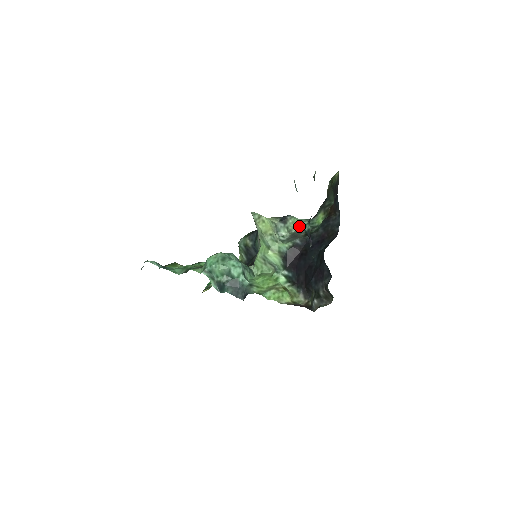
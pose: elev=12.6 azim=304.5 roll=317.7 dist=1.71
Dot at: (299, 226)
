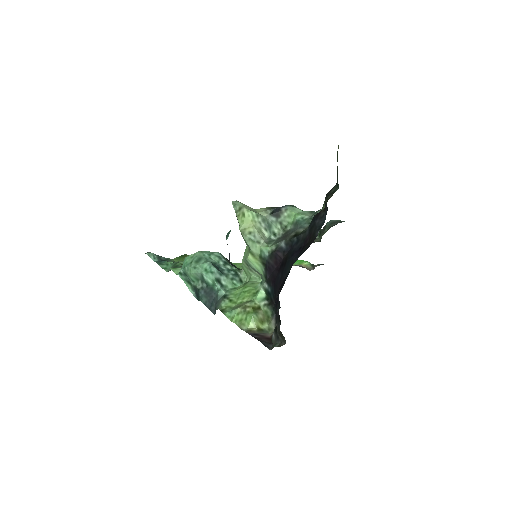
Dot at: (295, 221)
